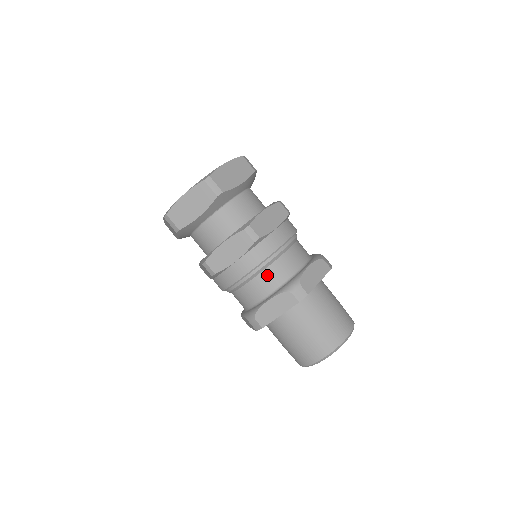
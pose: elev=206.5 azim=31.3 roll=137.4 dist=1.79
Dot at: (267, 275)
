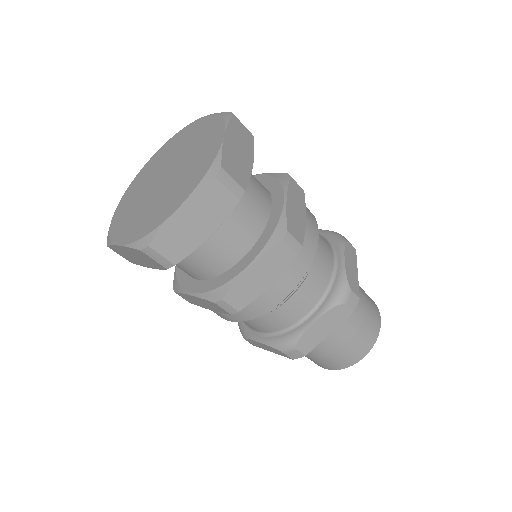
Dot at: (306, 289)
